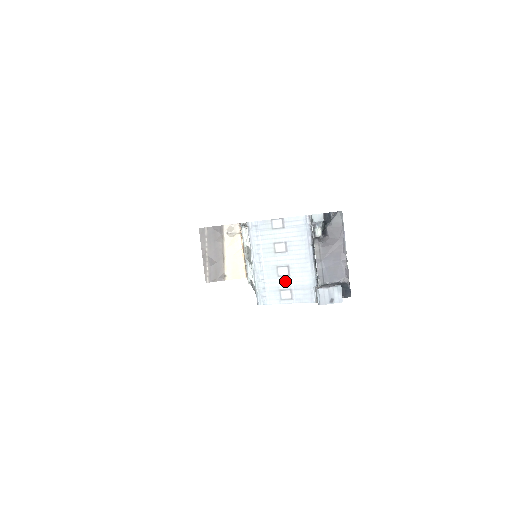
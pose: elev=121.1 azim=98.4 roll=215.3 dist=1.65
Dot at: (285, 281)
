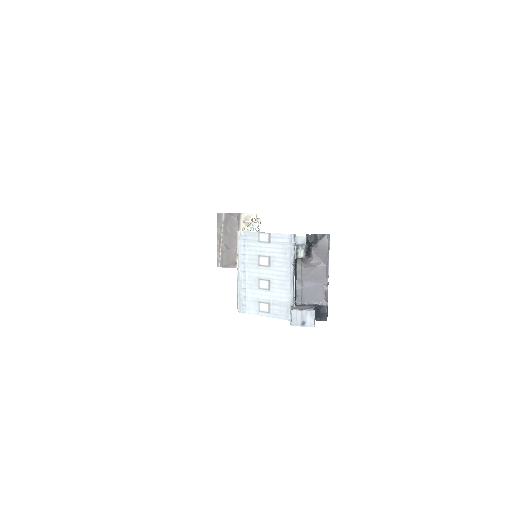
Dot at: (265, 294)
